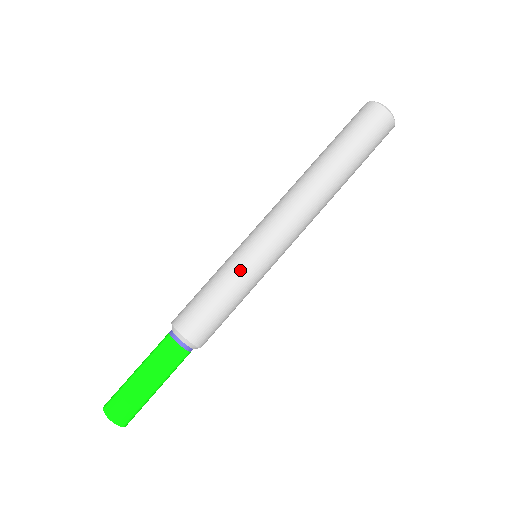
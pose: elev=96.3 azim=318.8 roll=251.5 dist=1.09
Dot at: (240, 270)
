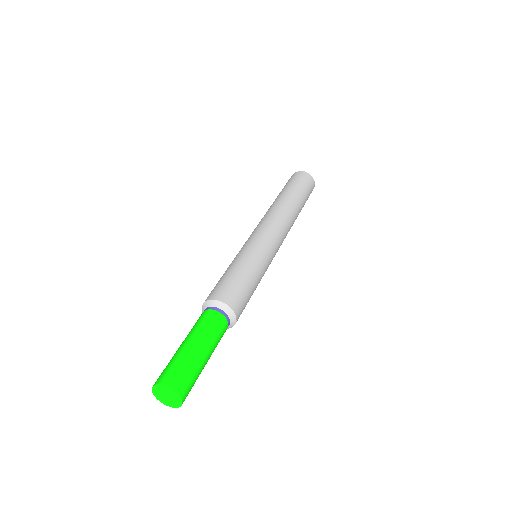
Dot at: (259, 259)
